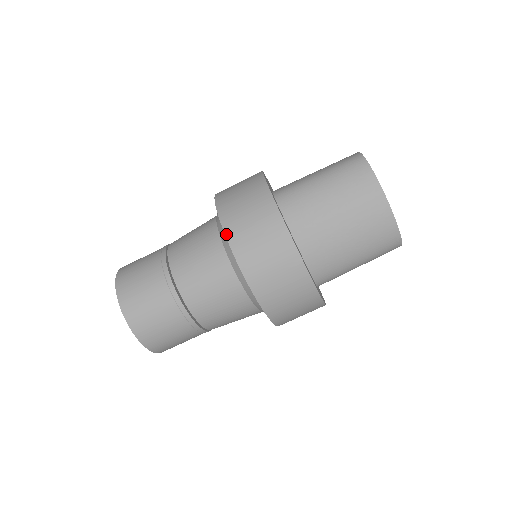
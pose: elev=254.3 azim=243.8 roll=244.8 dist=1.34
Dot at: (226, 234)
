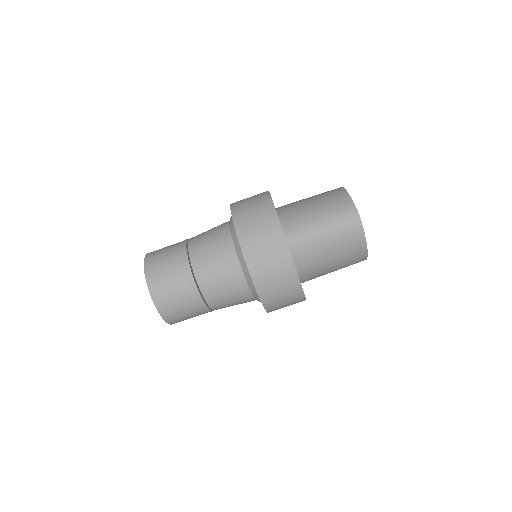
Dot at: (254, 282)
